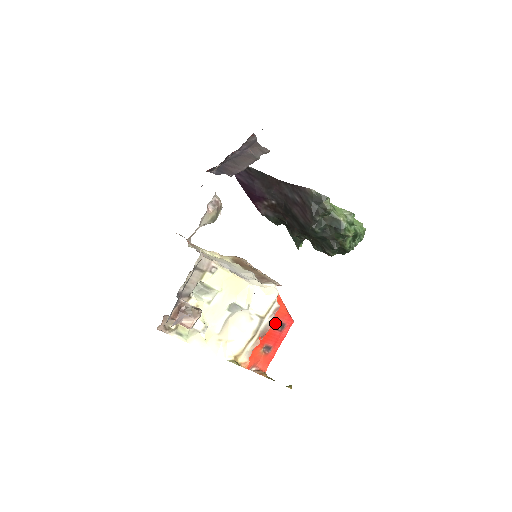
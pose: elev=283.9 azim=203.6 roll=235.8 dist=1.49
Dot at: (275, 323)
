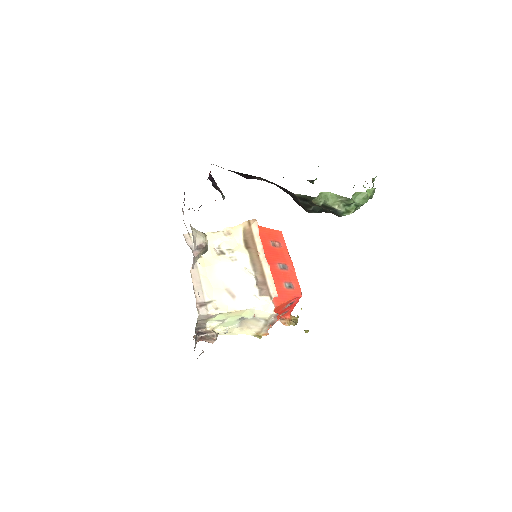
Dot at: (283, 308)
